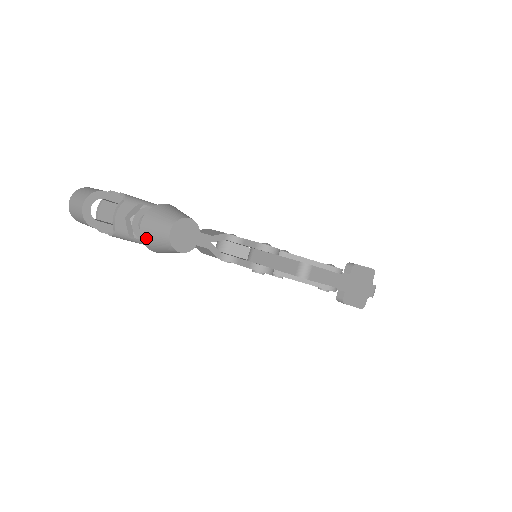
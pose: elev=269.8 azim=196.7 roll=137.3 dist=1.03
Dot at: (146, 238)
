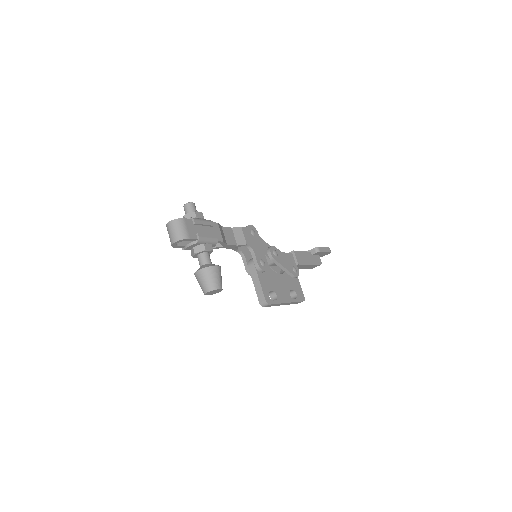
Dot at: (196, 277)
